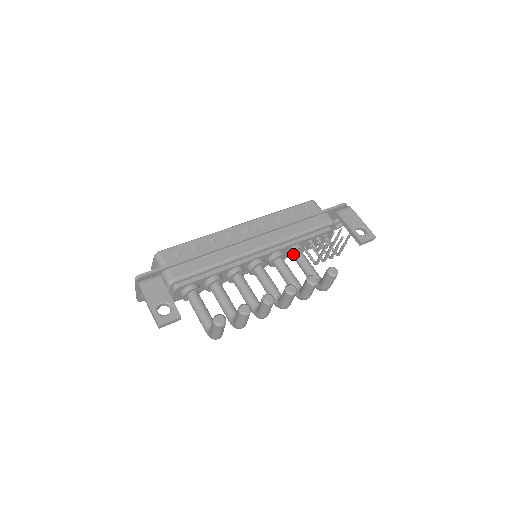
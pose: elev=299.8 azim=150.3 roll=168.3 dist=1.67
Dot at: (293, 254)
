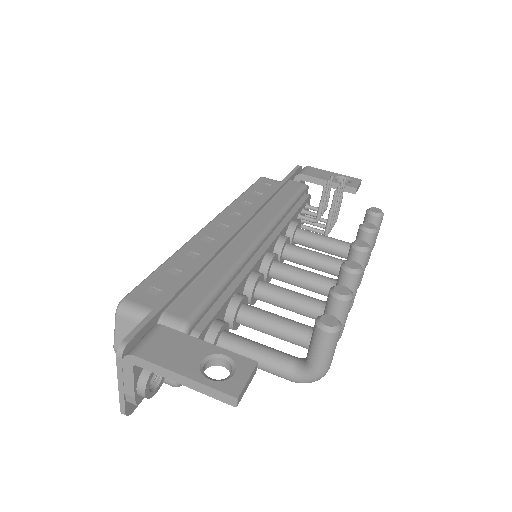
Dot at: (294, 236)
